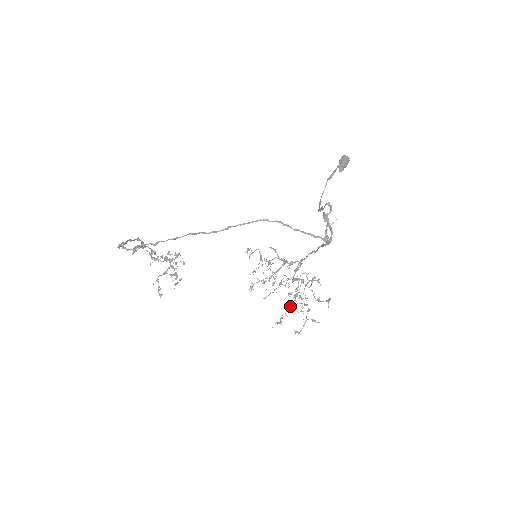
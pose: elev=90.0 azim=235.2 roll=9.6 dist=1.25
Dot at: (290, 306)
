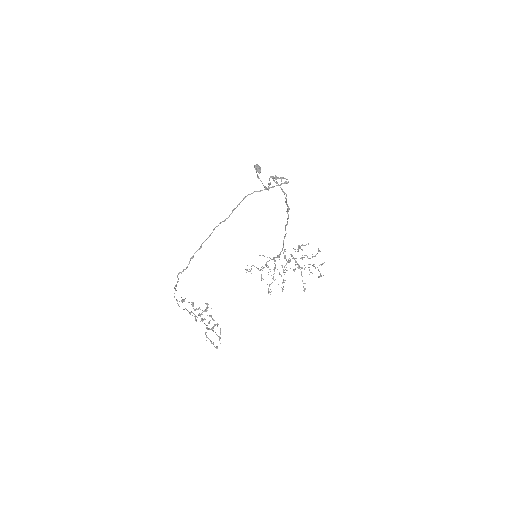
Dot at: (301, 274)
